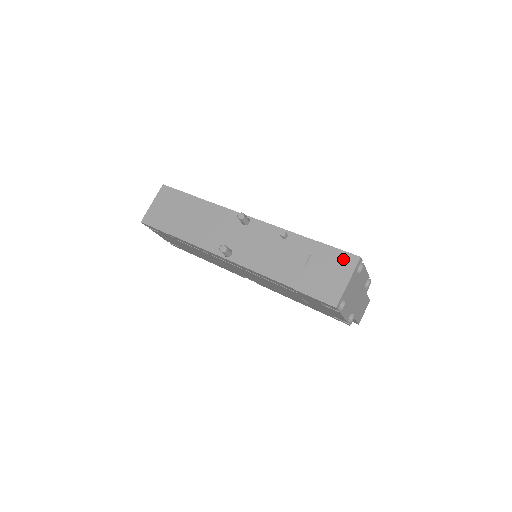
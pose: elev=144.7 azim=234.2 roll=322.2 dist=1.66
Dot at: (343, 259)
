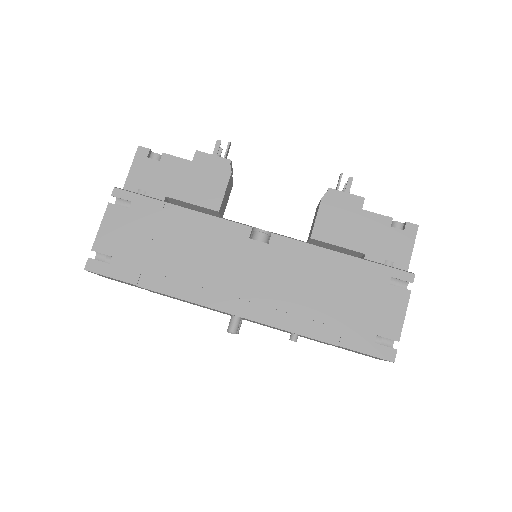
Dot at: occluded
